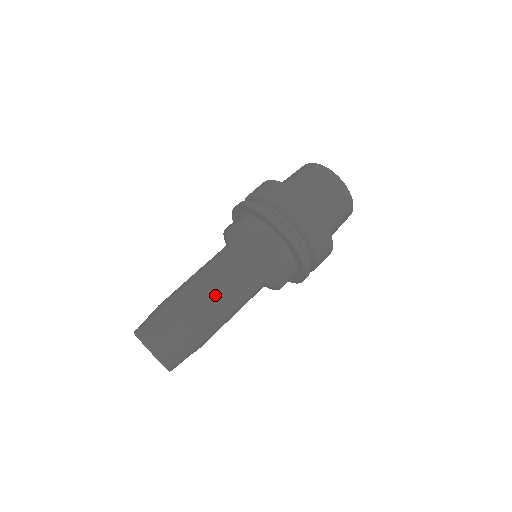
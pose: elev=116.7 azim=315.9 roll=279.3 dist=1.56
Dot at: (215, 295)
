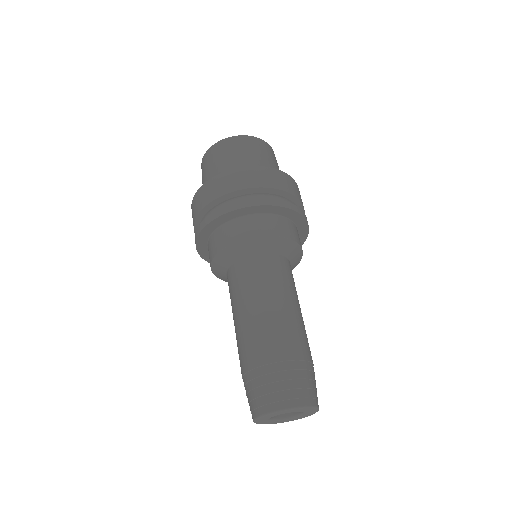
Dot at: occluded
